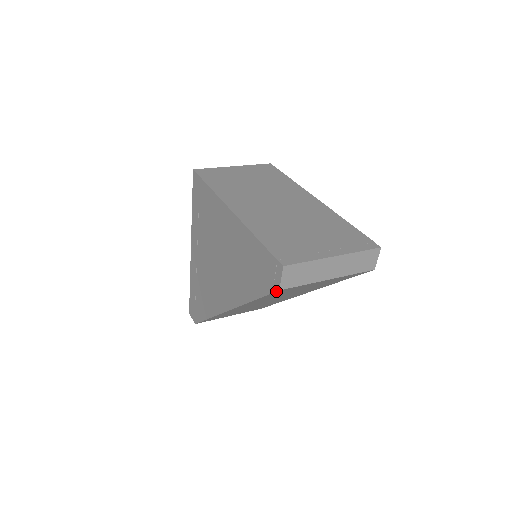
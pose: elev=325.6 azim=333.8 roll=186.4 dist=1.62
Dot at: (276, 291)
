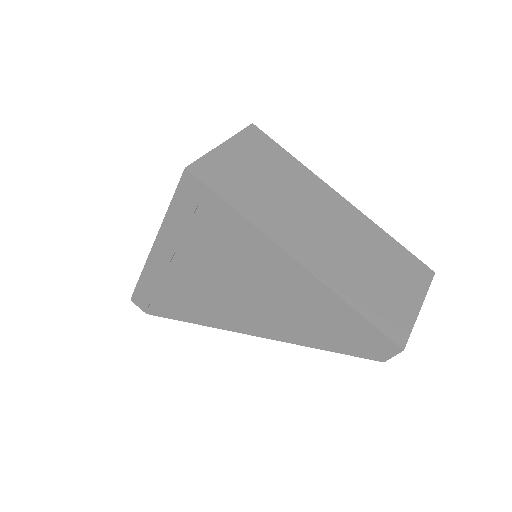
Dot at: occluded
